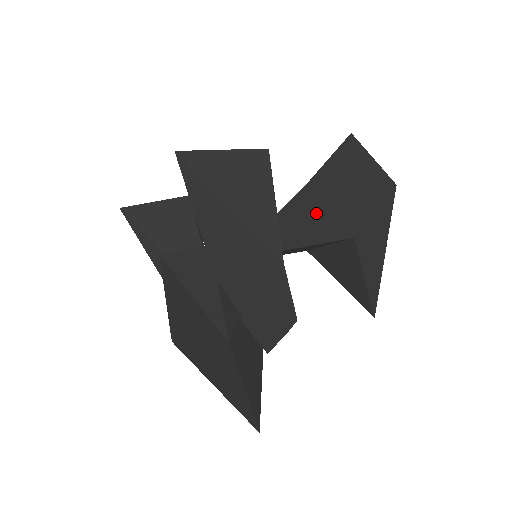
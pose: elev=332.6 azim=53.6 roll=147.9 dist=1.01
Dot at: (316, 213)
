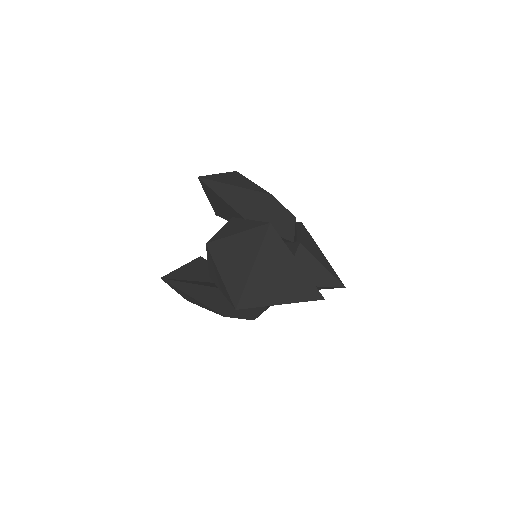
Dot at: occluded
